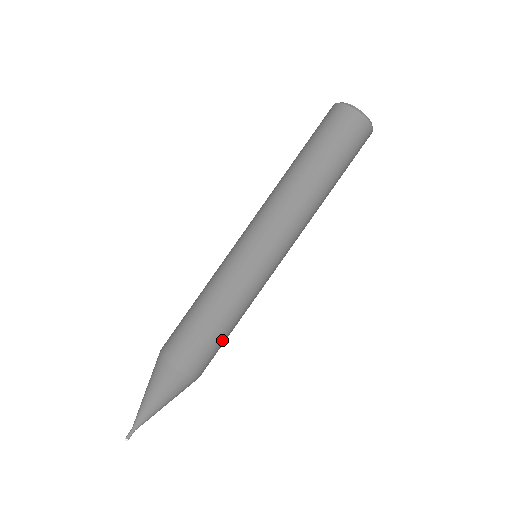
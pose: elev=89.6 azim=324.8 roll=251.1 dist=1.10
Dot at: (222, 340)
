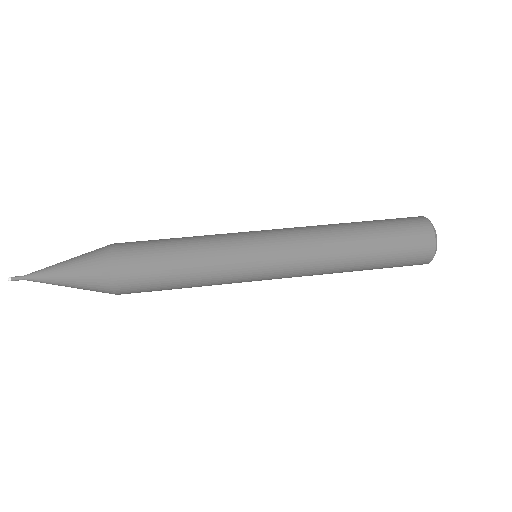
Dot at: (162, 268)
